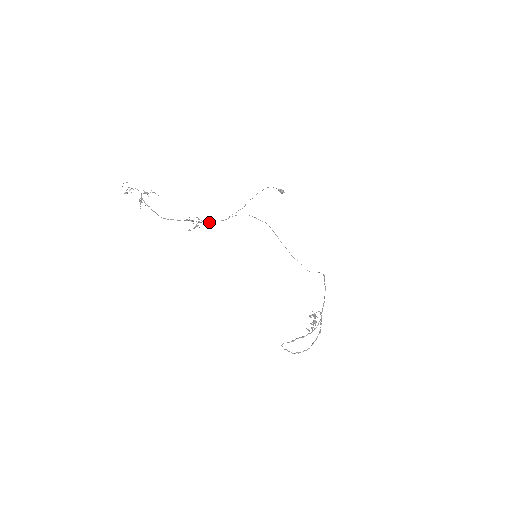
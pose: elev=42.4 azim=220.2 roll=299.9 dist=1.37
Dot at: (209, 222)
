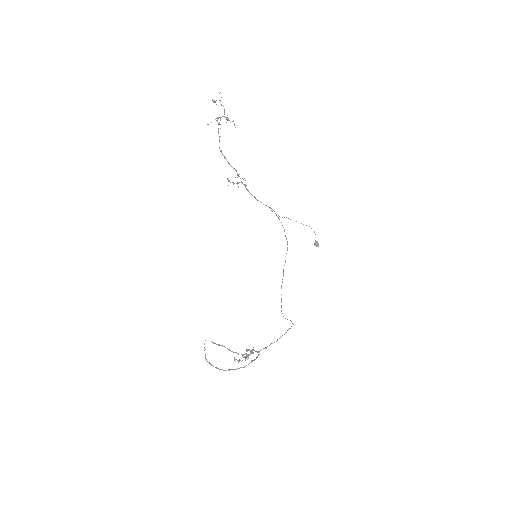
Dot at: occluded
